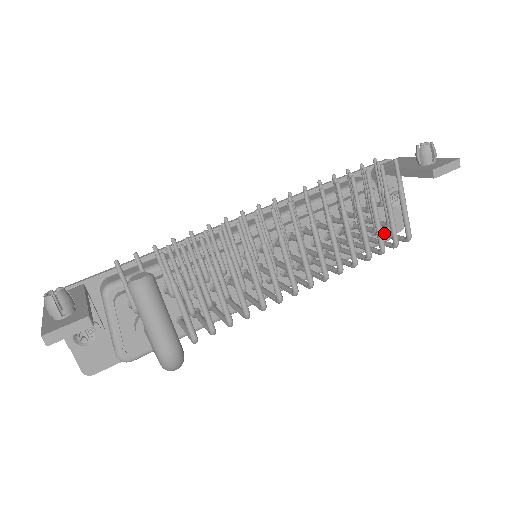
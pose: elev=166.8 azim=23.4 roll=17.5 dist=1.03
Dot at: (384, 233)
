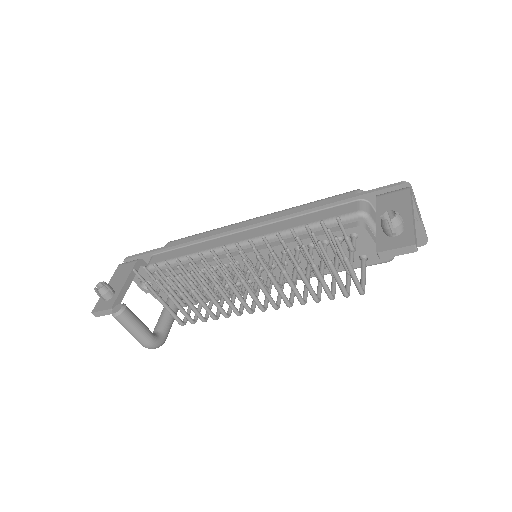
Dot at: (361, 269)
